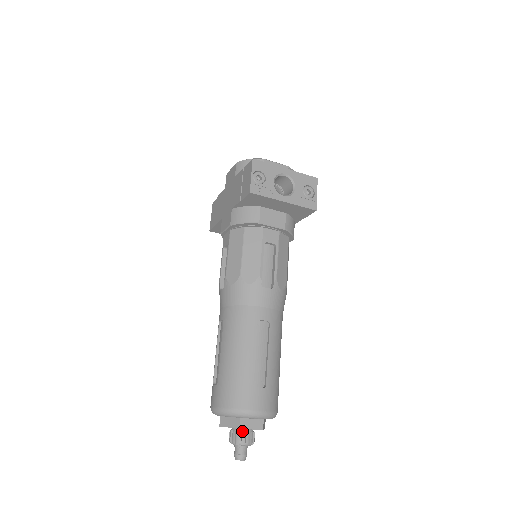
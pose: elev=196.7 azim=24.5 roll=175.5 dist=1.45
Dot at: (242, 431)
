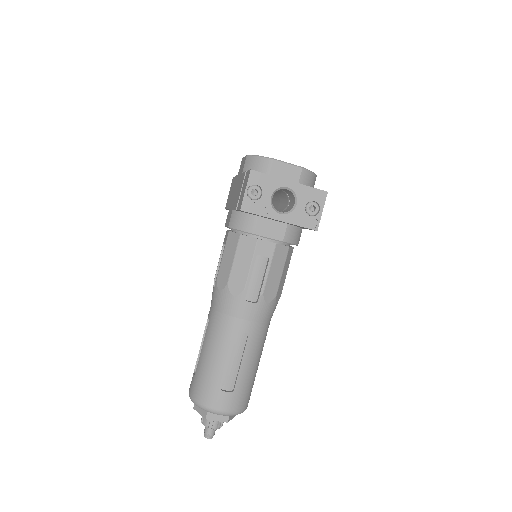
Dot at: occluded
